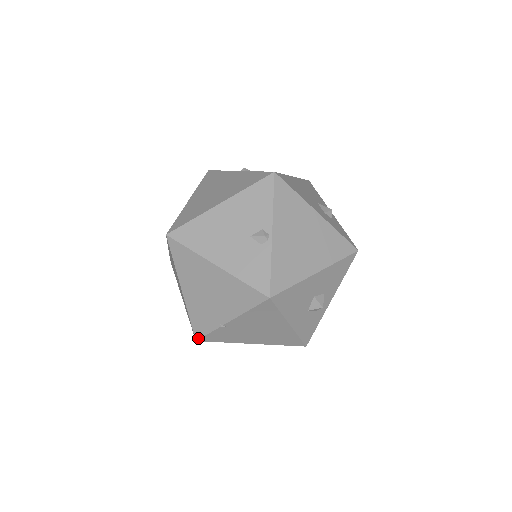
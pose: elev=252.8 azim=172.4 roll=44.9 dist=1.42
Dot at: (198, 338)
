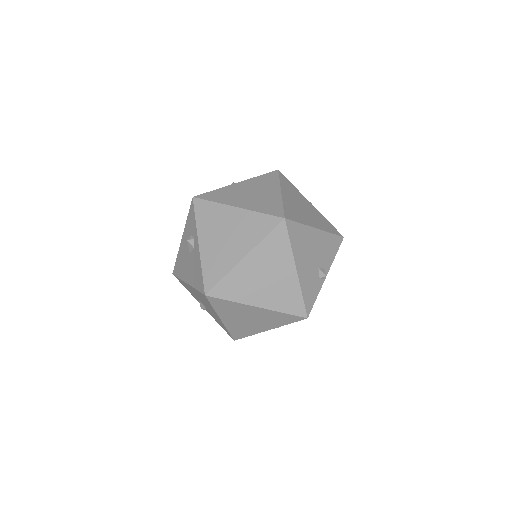
Dot at: (211, 295)
